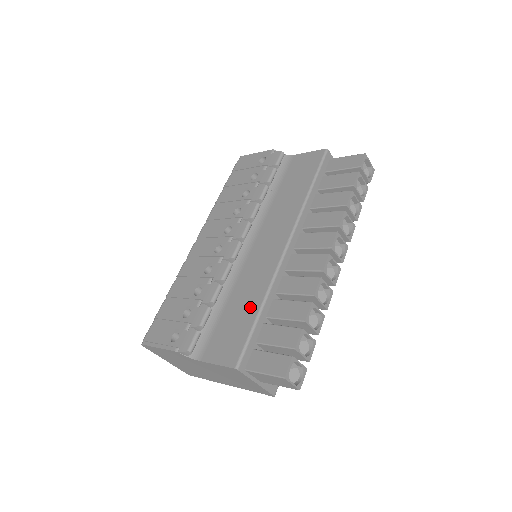
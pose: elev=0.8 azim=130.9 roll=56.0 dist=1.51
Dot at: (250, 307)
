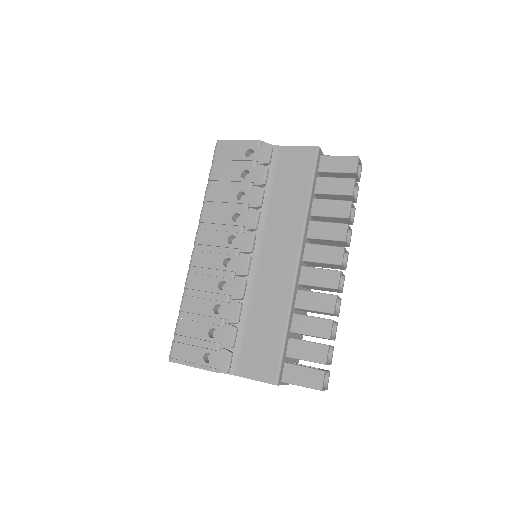
Dot at: (275, 325)
